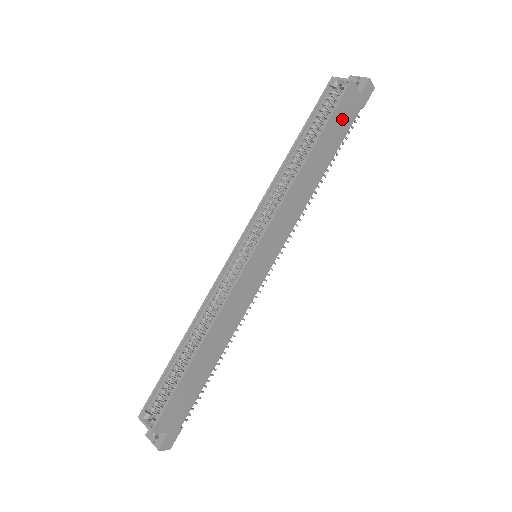
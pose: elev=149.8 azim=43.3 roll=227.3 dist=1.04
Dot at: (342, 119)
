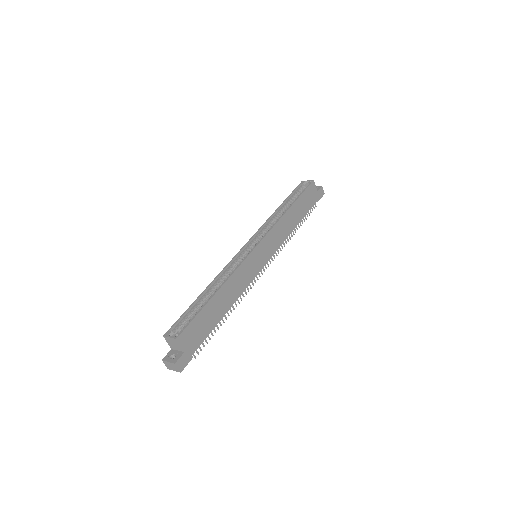
Dot at: (308, 199)
